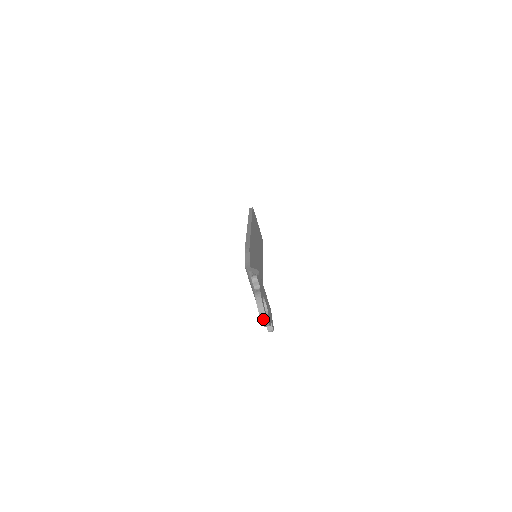
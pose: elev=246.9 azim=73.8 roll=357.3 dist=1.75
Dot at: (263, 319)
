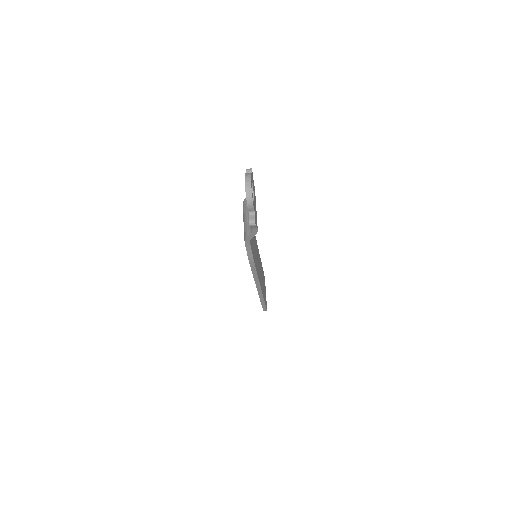
Dot at: (247, 185)
